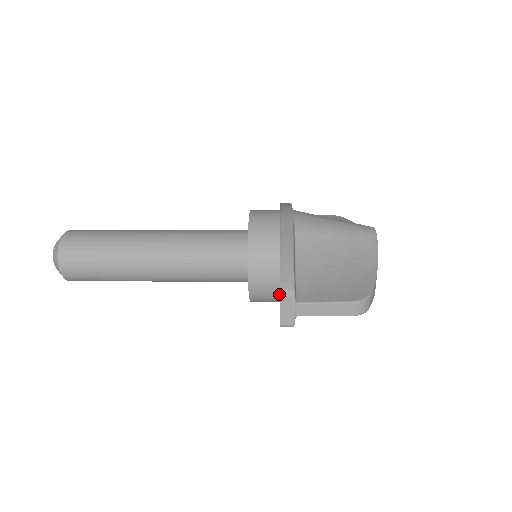
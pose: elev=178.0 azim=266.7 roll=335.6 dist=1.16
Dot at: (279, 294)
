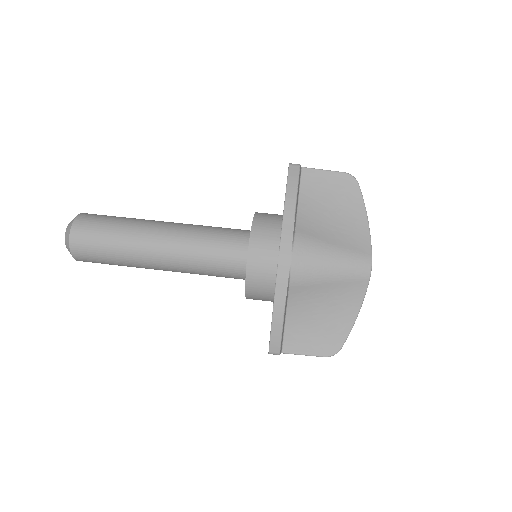
Dot at: occluded
